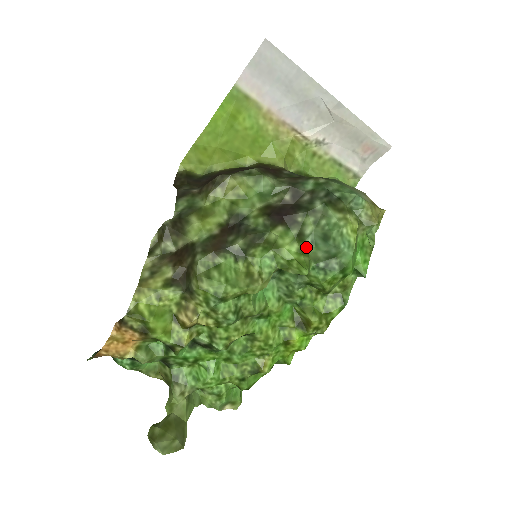
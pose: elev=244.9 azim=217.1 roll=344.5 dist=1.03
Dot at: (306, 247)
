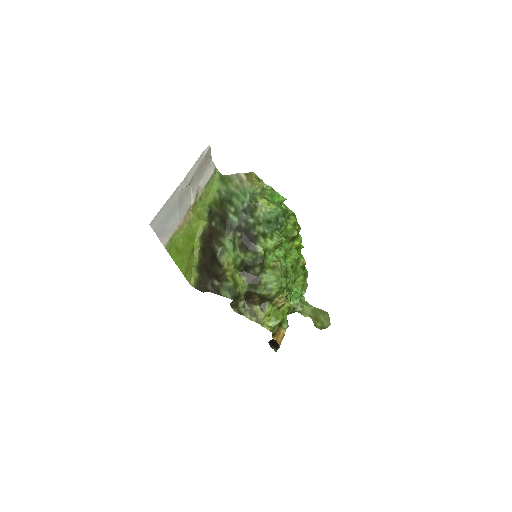
Dot at: (268, 233)
